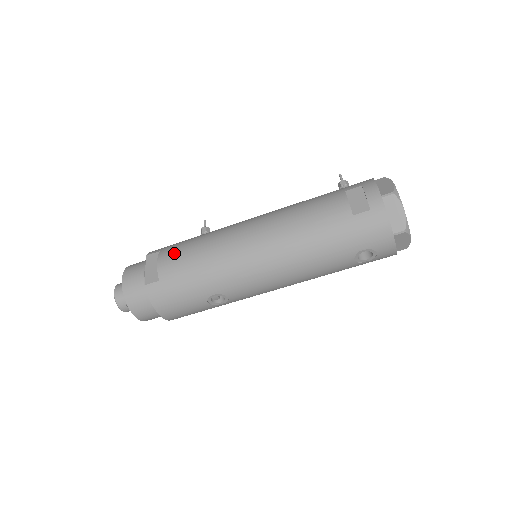
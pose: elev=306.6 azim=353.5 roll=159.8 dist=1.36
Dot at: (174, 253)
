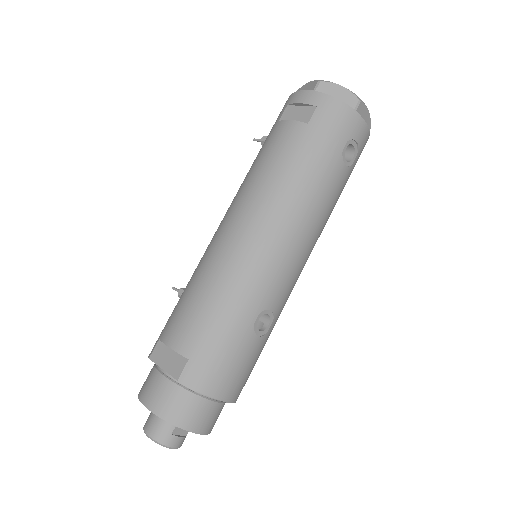
Dot at: (177, 321)
